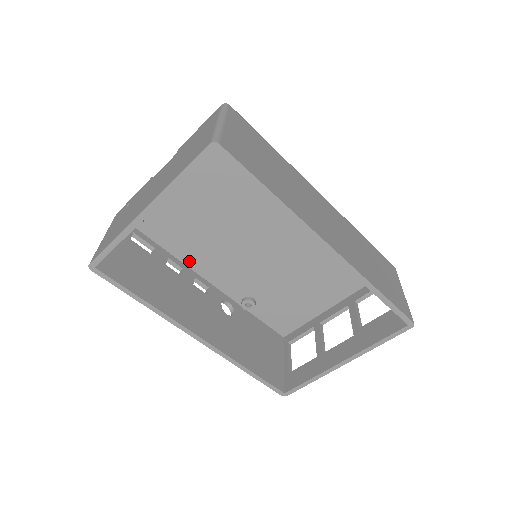
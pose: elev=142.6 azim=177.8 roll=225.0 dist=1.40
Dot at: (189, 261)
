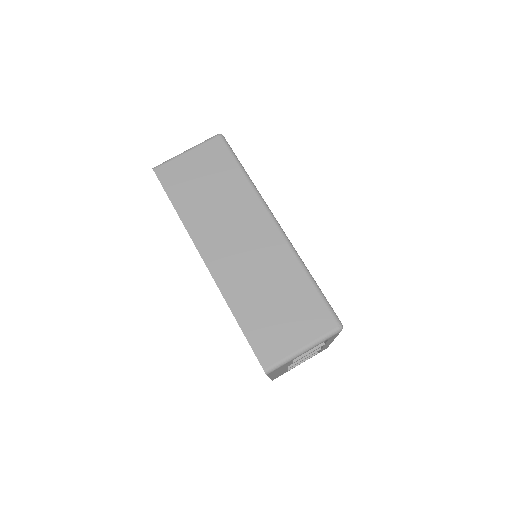
Dot at: occluded
